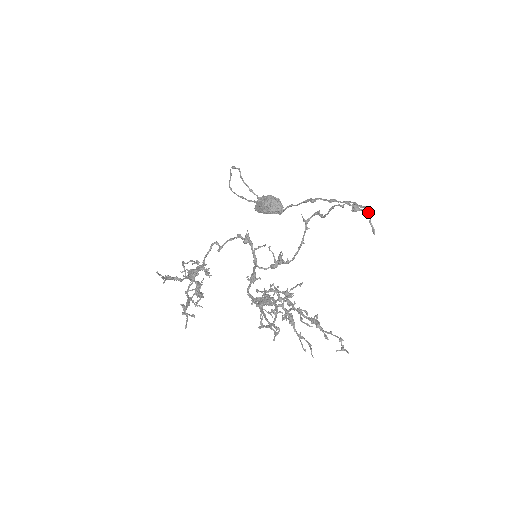
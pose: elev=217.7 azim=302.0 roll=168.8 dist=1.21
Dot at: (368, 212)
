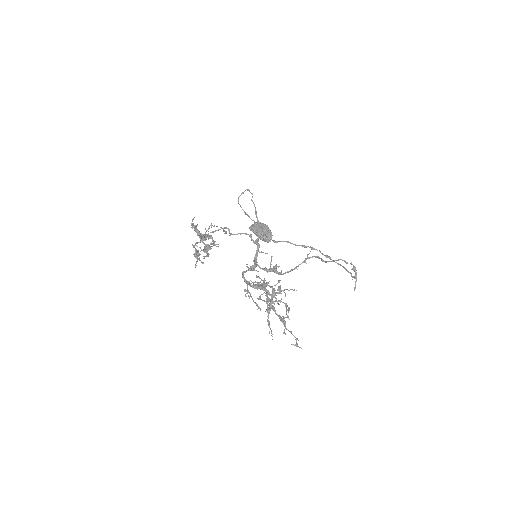
Dot at: (355, 277)
